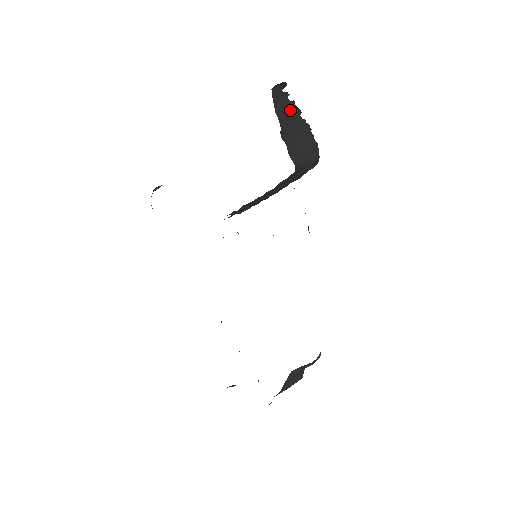
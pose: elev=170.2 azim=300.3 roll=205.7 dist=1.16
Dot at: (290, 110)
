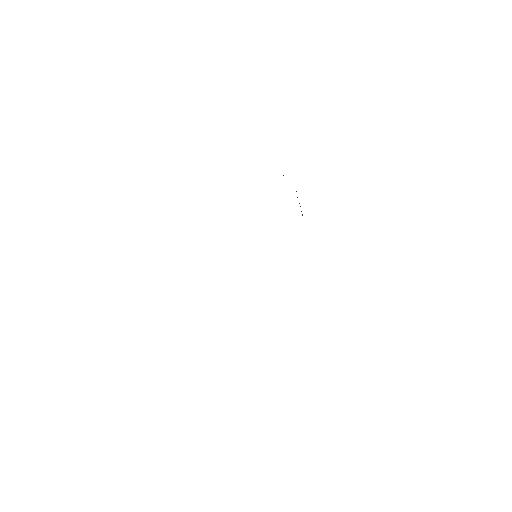
Dot at: occluded
